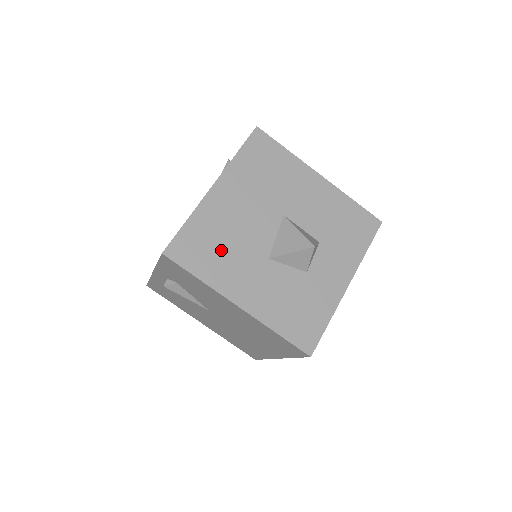
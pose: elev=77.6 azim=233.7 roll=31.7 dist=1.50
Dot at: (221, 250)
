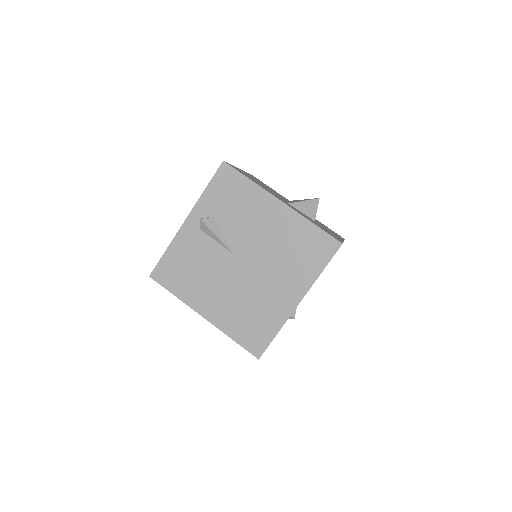
Dot at: (258, 183)
